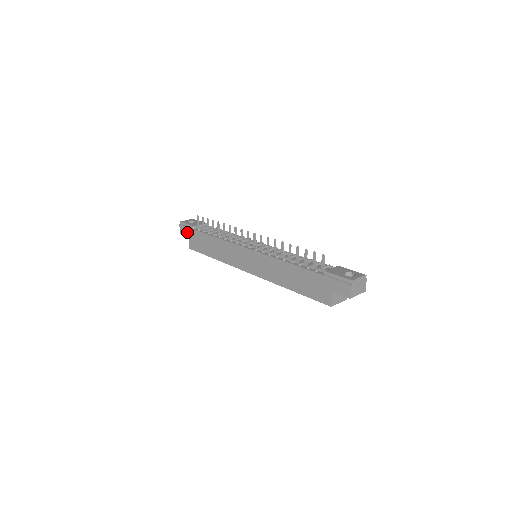
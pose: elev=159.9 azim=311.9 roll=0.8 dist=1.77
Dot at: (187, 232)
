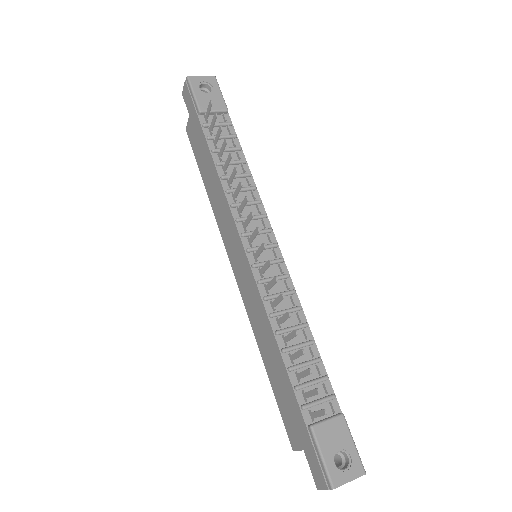
Dot at: (190, 106)
